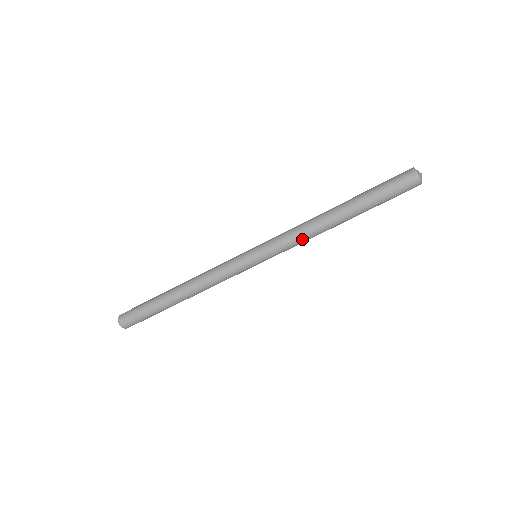
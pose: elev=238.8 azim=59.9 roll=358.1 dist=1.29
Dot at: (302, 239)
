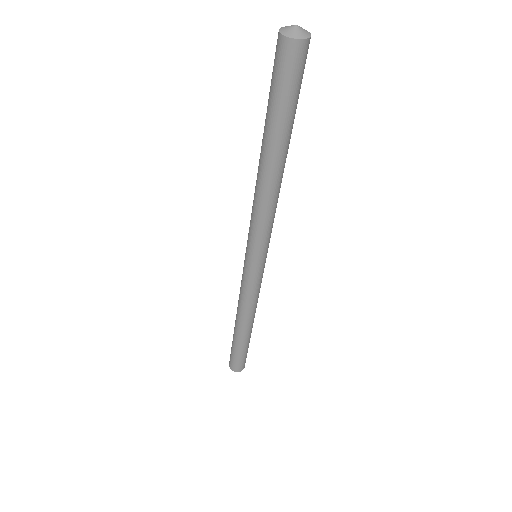
Dot at: (264, 215)
